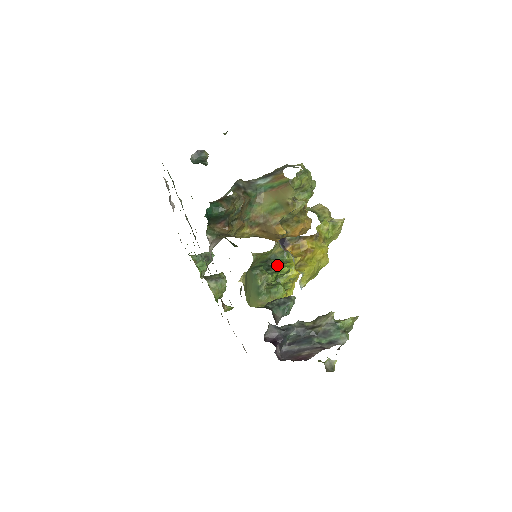
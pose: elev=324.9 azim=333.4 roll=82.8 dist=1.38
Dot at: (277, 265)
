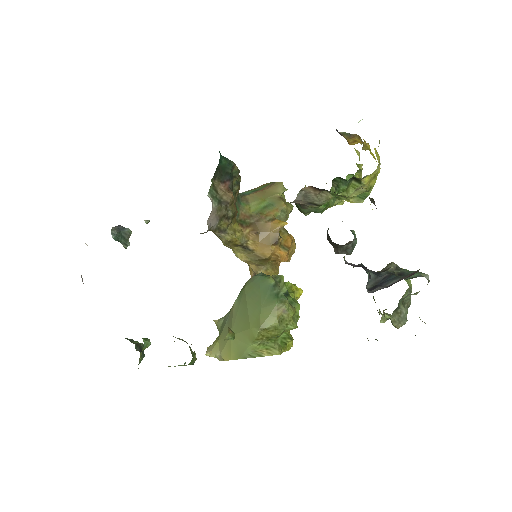
Dot at: occluded
